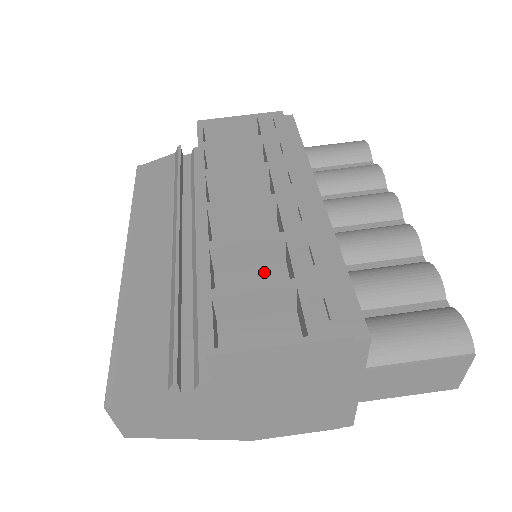
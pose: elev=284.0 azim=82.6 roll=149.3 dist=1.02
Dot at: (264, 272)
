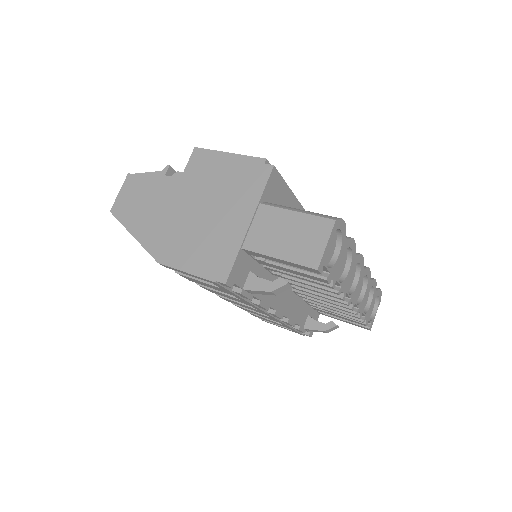
Dot at: occluded
